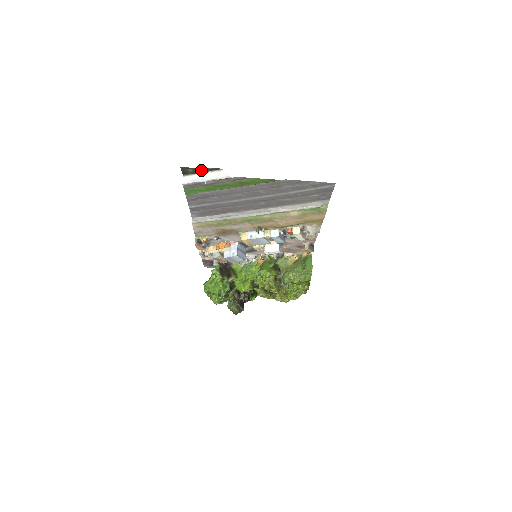
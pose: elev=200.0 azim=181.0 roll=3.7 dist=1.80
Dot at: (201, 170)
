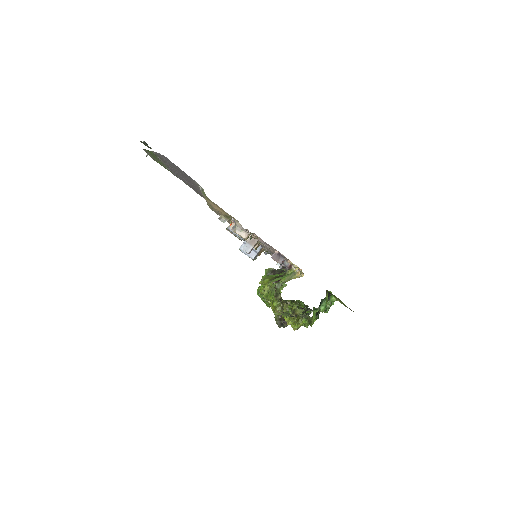
Dot at: (146, 144)
